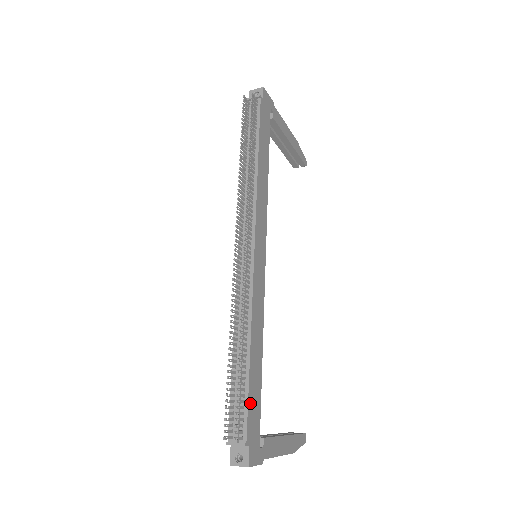
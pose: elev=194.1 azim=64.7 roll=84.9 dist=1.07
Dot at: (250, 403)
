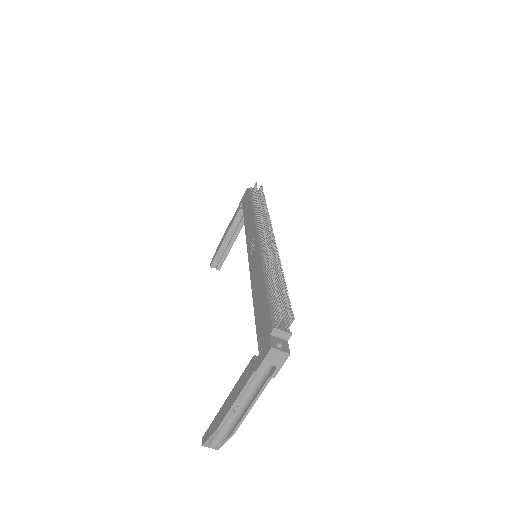
Dot at: occluded
